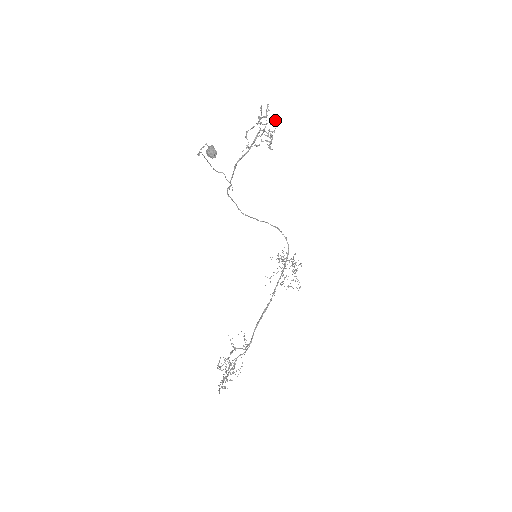
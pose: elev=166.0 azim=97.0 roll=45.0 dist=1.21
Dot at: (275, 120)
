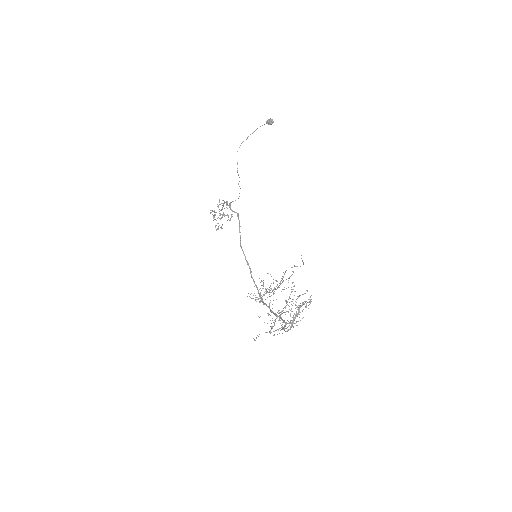
Dot at: (223, 215)
